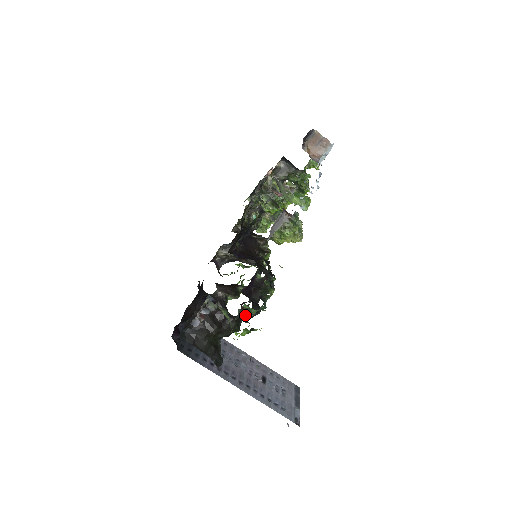
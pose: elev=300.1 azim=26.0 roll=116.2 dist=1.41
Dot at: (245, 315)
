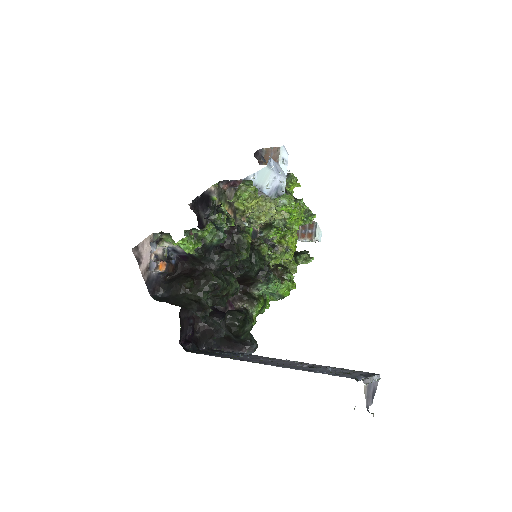
Dot at: (214, 257)
